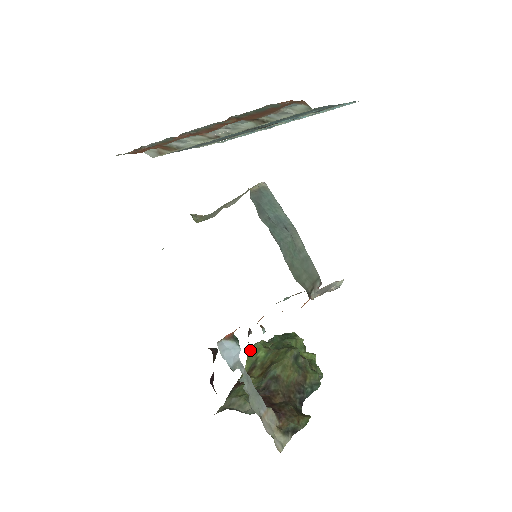
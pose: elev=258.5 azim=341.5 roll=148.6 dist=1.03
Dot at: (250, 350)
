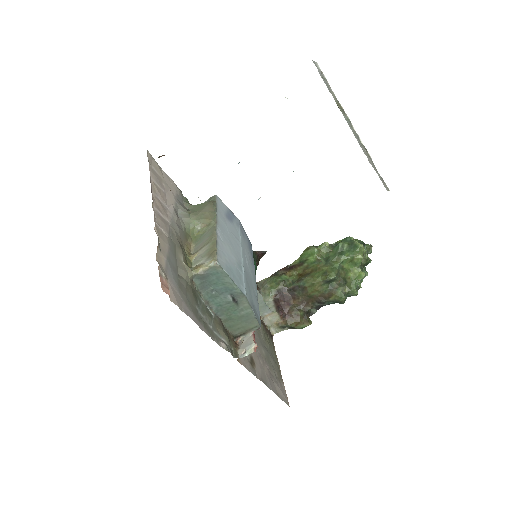
Dot at: (306, 250)
